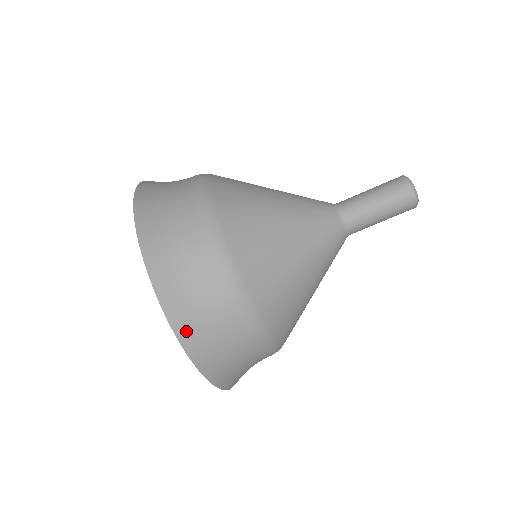
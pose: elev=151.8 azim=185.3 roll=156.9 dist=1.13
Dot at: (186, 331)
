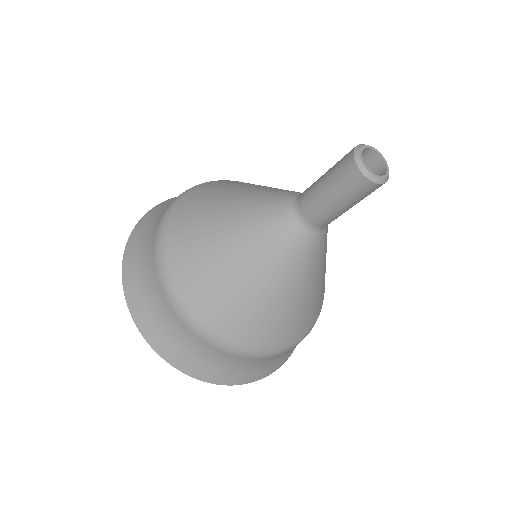
Dot at: (133, 301)
